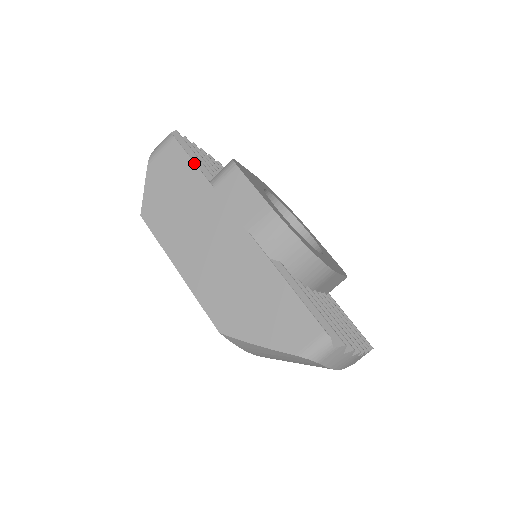
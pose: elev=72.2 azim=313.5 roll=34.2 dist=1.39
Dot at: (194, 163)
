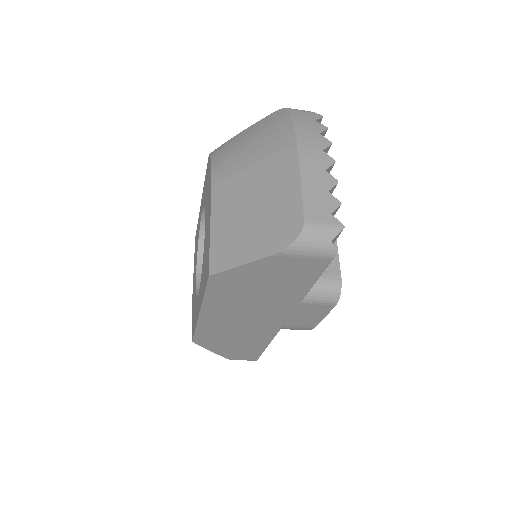
Dot at: occluded
